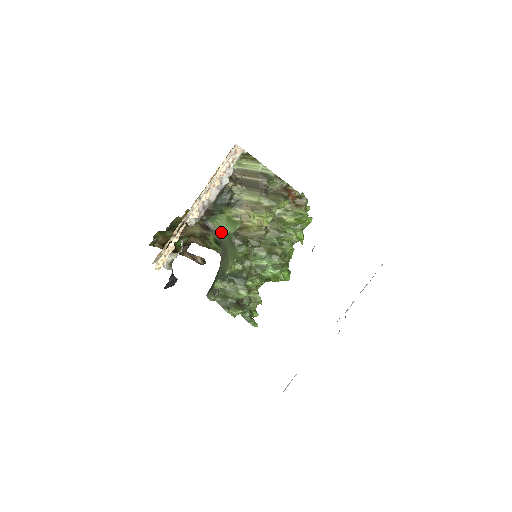
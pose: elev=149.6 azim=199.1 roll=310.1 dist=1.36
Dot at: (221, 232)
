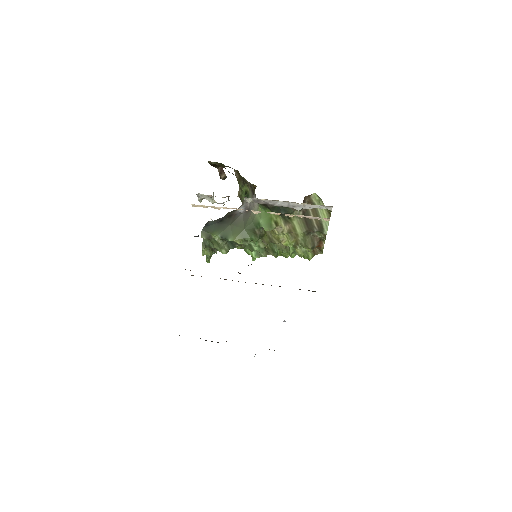
Dot at: (256, 215)
